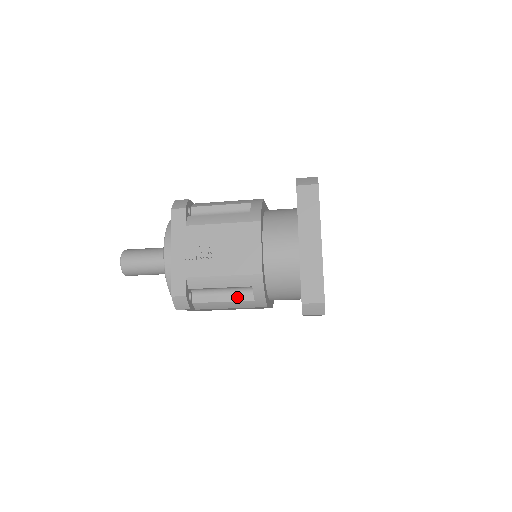
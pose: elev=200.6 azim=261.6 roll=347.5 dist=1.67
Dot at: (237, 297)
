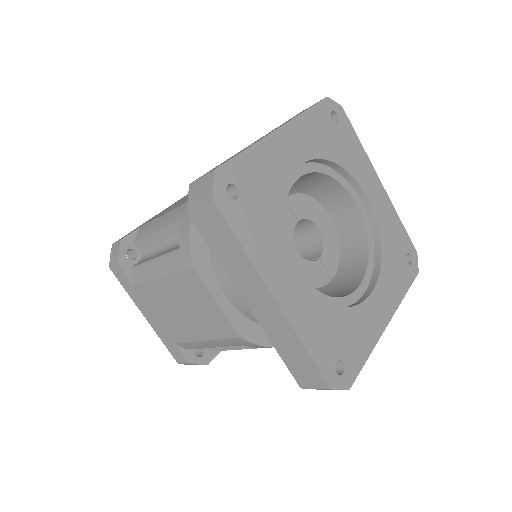
Dot at: occluded
